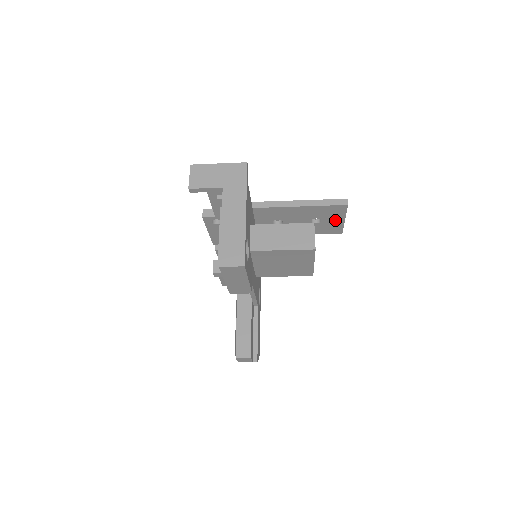
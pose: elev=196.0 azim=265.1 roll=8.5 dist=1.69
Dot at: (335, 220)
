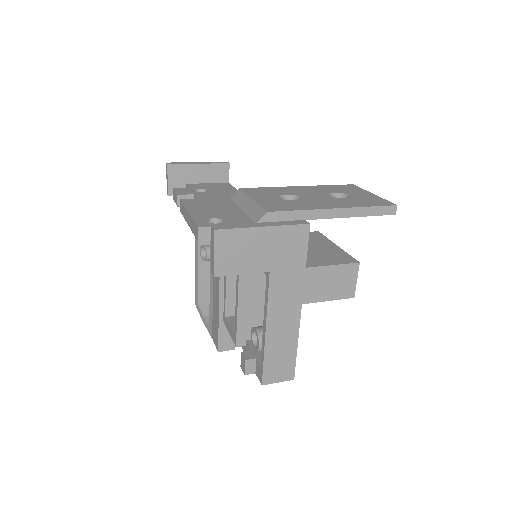
Dot at: occluded
